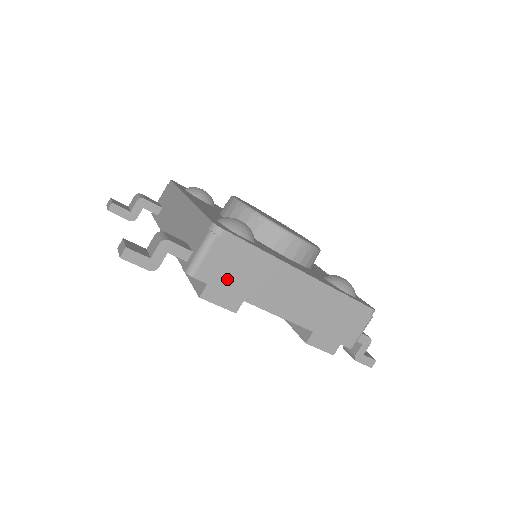
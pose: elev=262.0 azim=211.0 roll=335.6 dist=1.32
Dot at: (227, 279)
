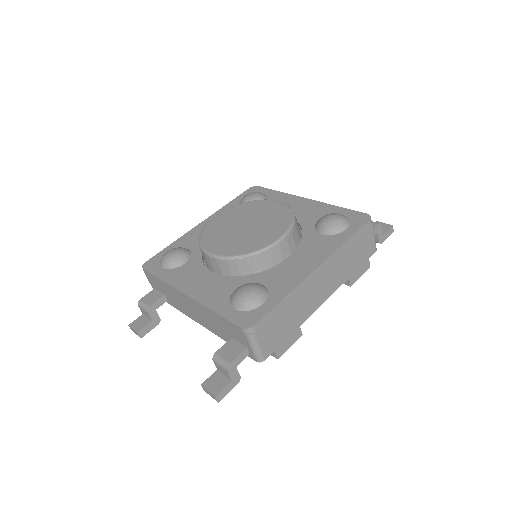
Dot at: (281, 335)
